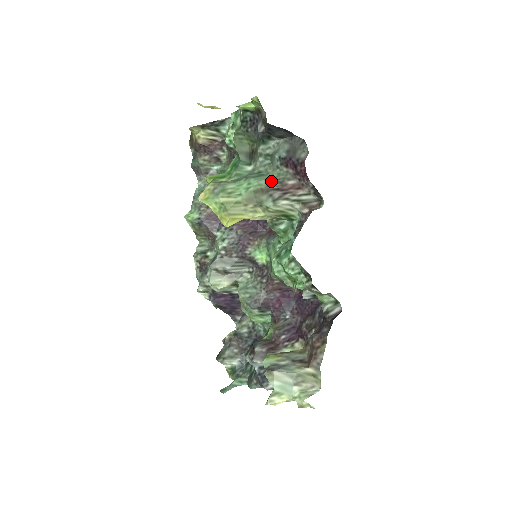
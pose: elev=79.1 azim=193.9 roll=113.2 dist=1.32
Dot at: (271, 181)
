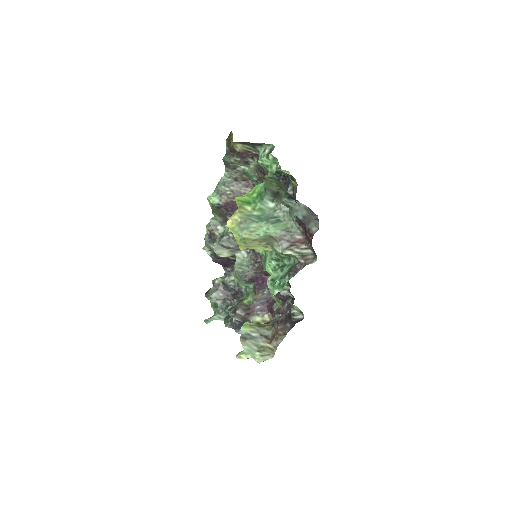
Dot at: (285, 232)
